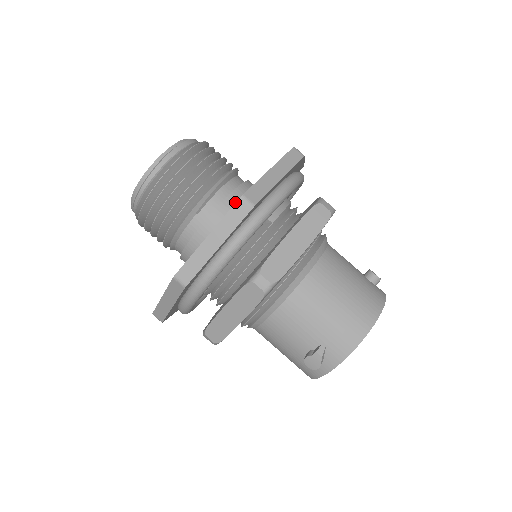
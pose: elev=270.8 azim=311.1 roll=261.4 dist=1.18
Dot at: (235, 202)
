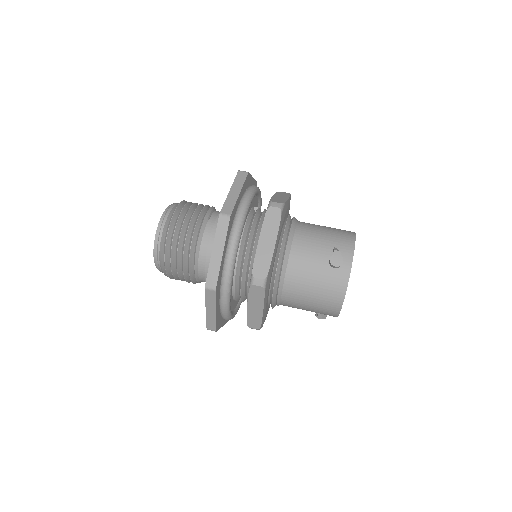
Dot at: occluded
